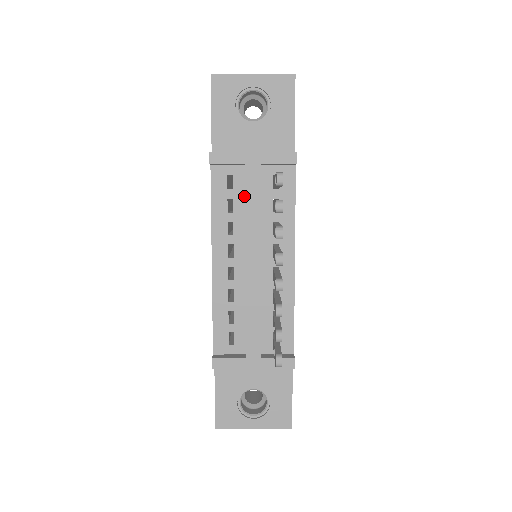
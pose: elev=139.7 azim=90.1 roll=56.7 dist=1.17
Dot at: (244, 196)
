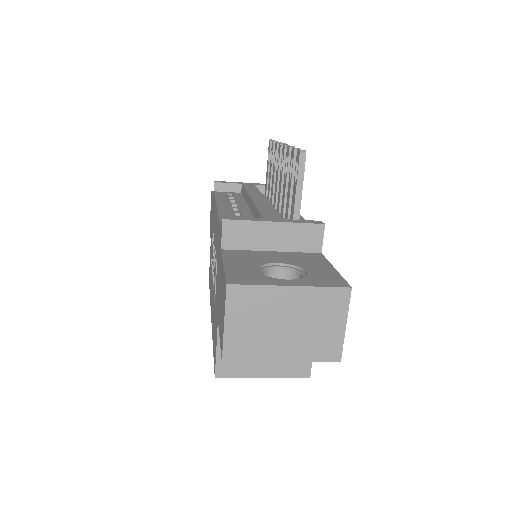
Dot at: (243, 197)
